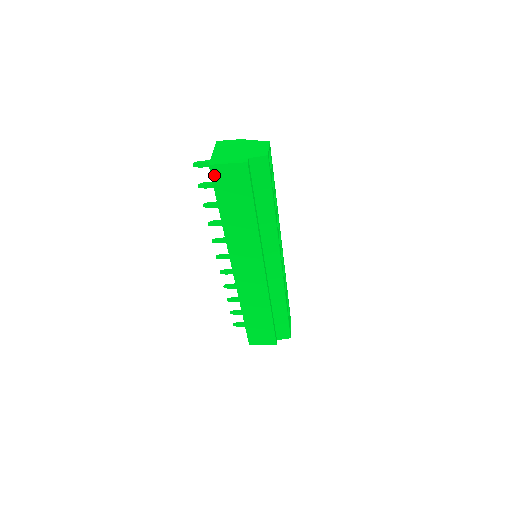
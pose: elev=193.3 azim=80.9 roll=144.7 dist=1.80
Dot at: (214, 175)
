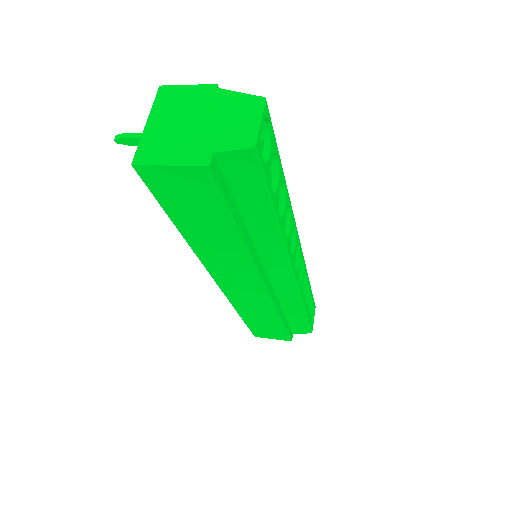
Dot at: (148, 179)
